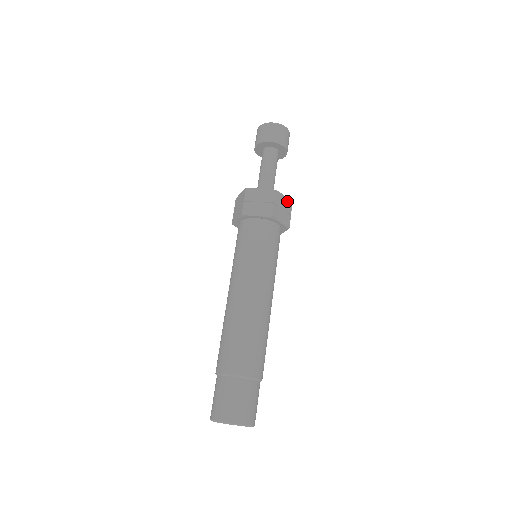
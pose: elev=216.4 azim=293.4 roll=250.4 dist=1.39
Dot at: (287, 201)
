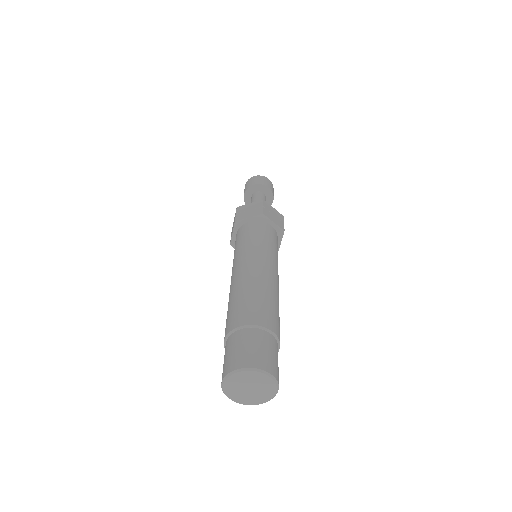
Dot at: occluded
